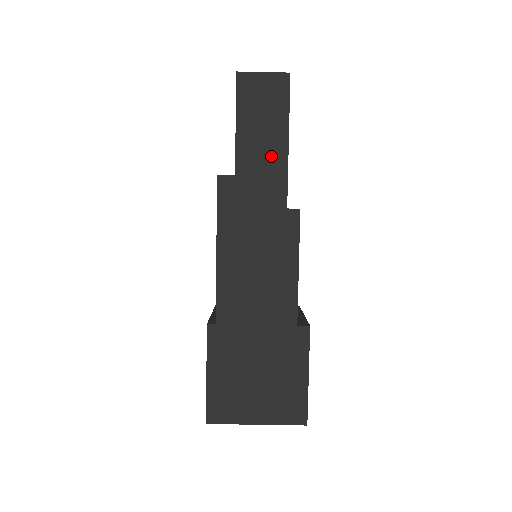
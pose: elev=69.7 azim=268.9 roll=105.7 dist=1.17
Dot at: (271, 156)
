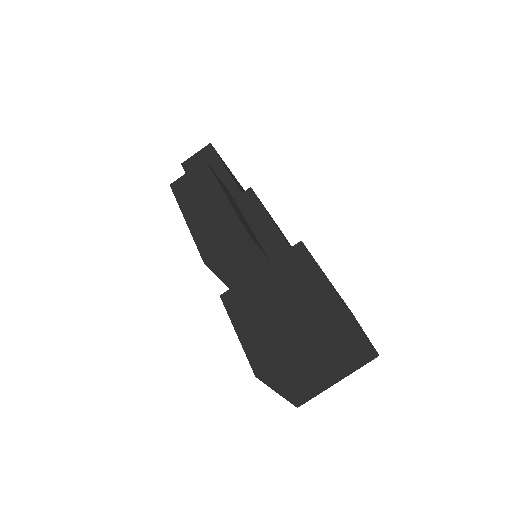
Dot at: occluded
